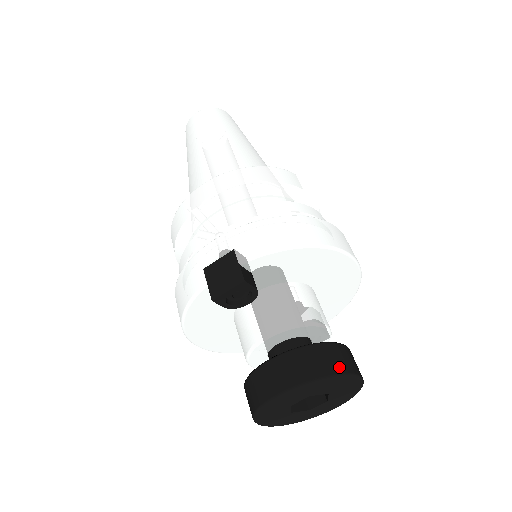
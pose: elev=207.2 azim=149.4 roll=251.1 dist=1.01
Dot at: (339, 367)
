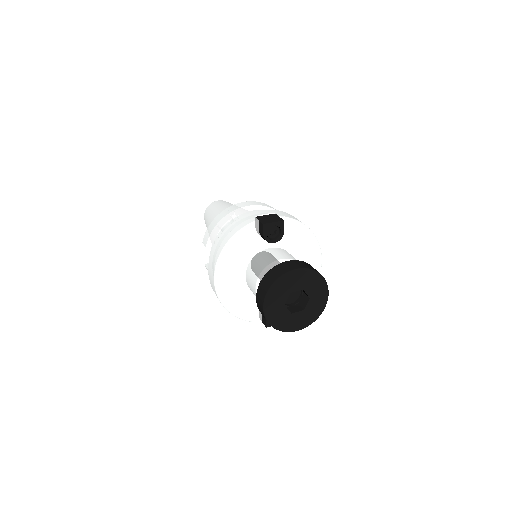
Dot at: (323, 277)
